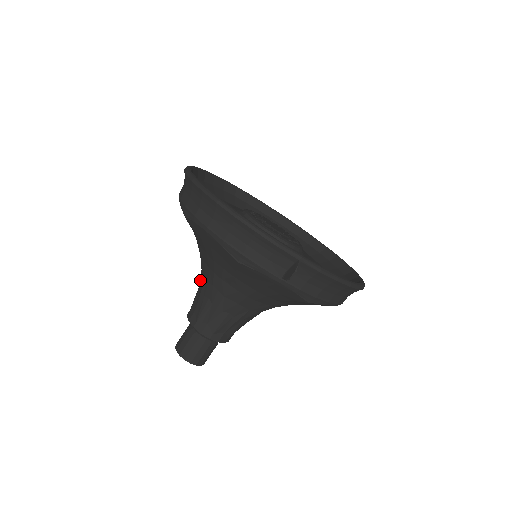
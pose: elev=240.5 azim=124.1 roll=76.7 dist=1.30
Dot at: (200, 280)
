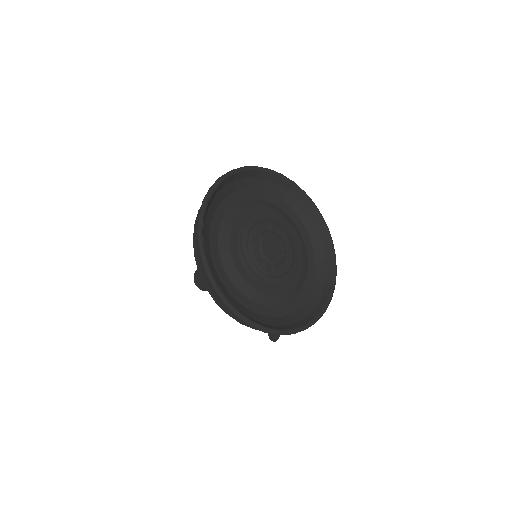
Dot at: occluded
